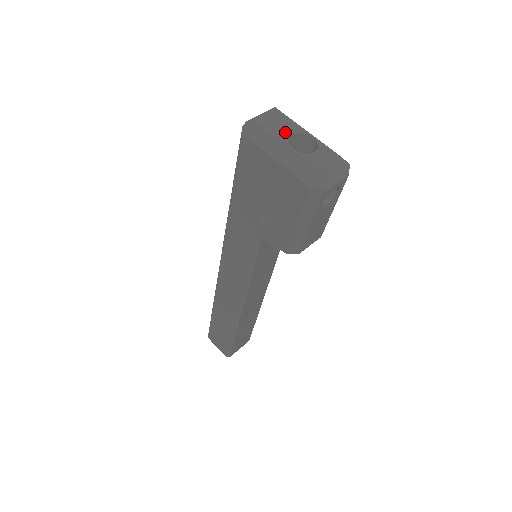
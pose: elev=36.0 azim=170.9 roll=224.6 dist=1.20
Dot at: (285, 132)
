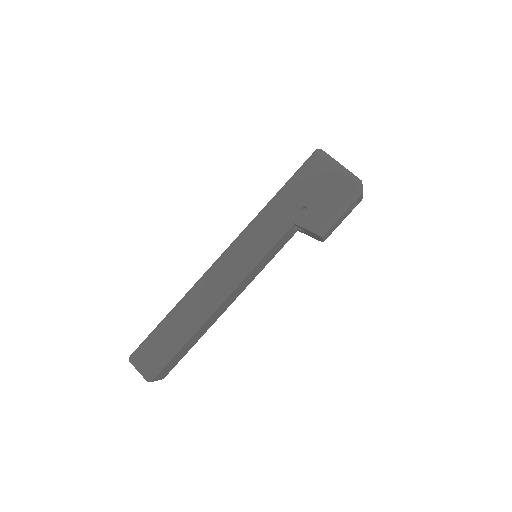
Dot at: occluded
